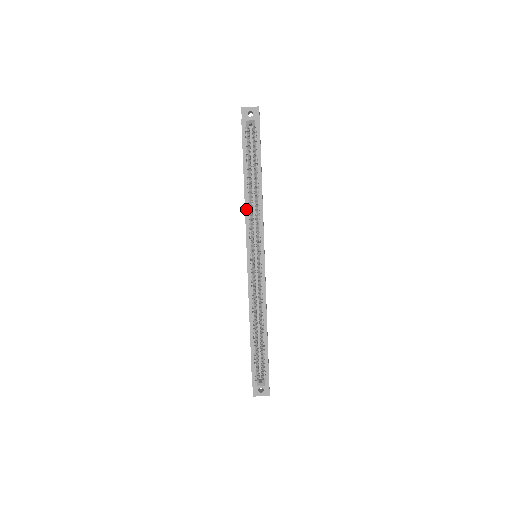
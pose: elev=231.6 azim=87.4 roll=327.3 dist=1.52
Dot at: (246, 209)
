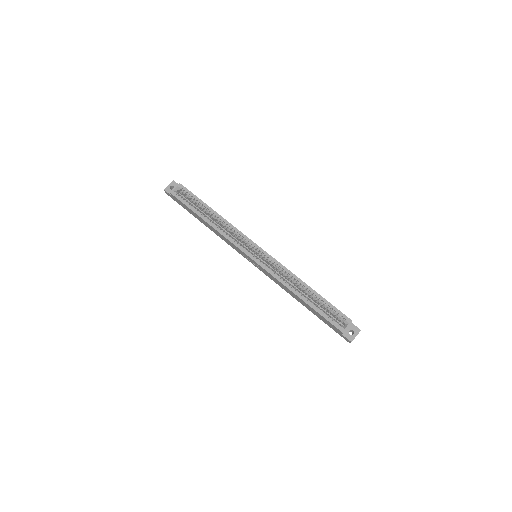
Dot at: (221, 233)
